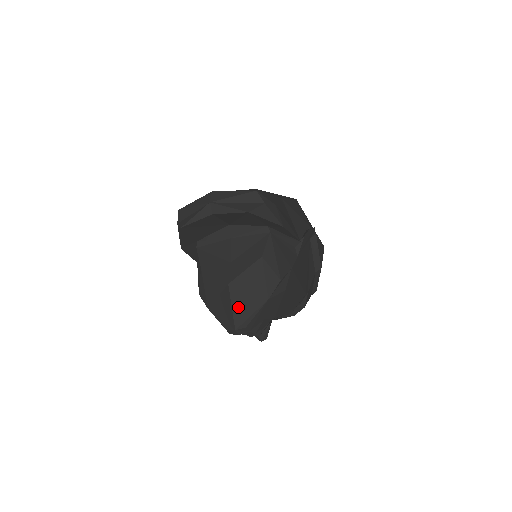
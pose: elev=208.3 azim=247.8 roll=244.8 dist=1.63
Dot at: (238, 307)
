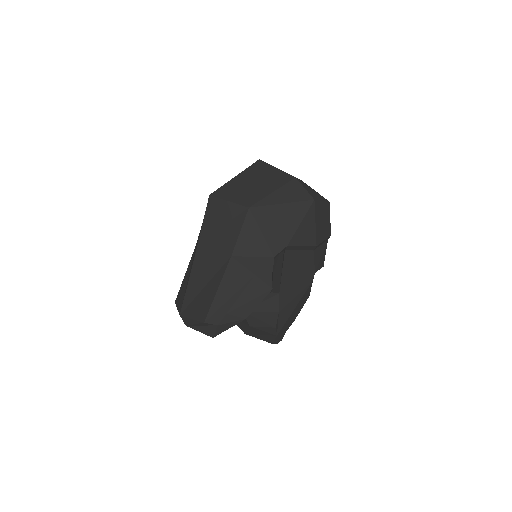
Dot at: (262, 339)
